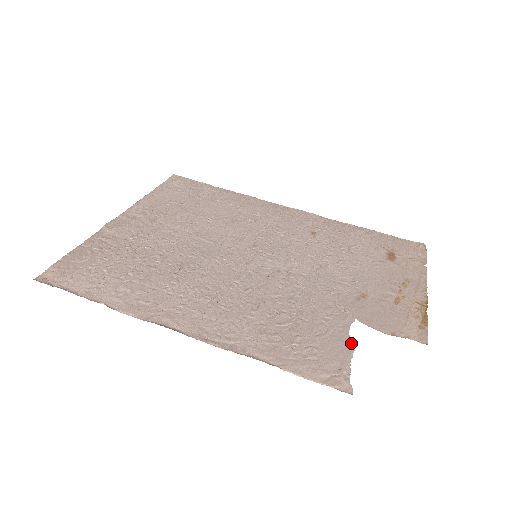
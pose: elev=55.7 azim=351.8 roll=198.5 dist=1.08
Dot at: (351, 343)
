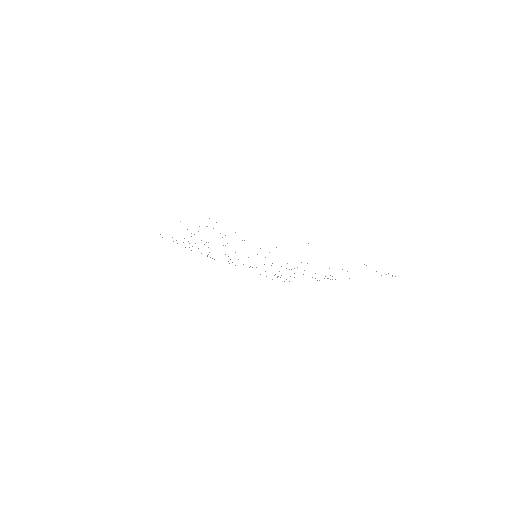
Dot at: occluded
